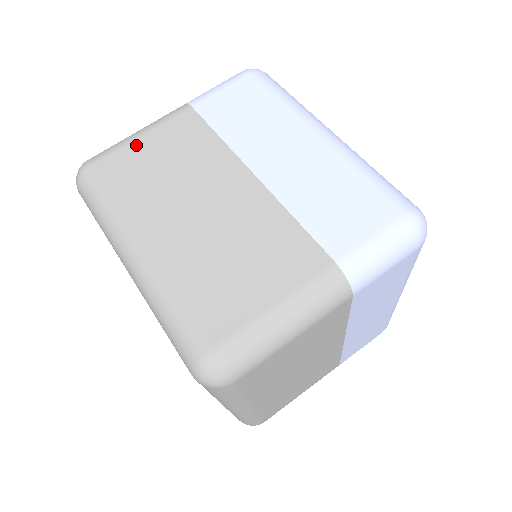
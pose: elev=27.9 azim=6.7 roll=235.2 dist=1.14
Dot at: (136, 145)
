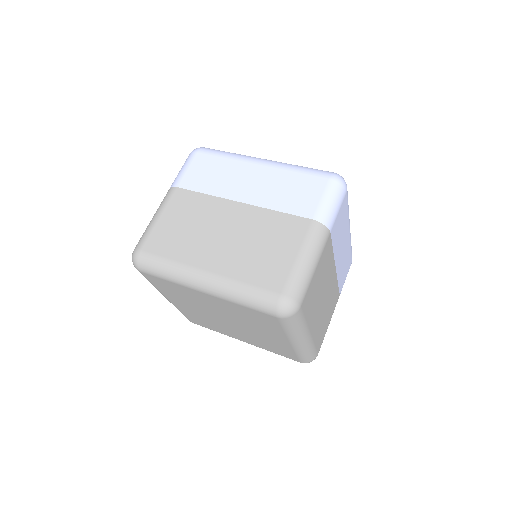
Dot at: (160, 224)
